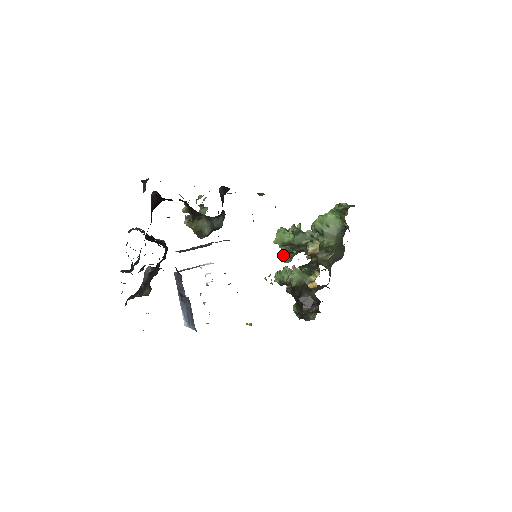
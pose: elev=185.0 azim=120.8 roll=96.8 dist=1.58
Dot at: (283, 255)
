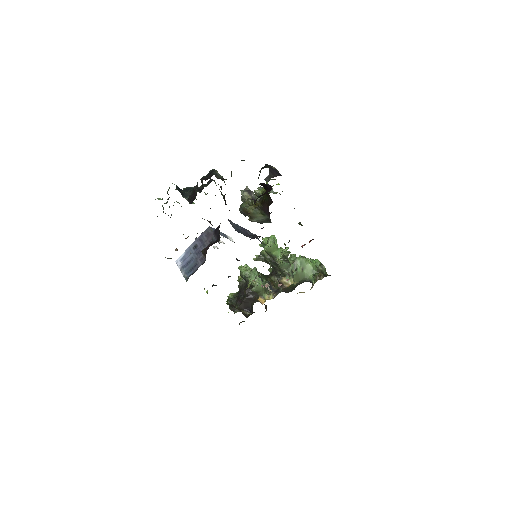
Dot at: (259, 255)
